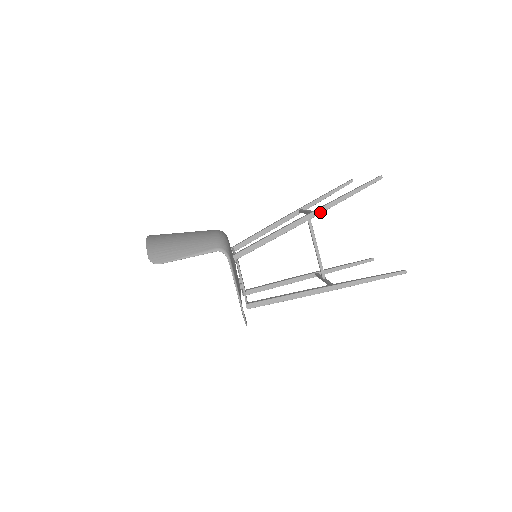
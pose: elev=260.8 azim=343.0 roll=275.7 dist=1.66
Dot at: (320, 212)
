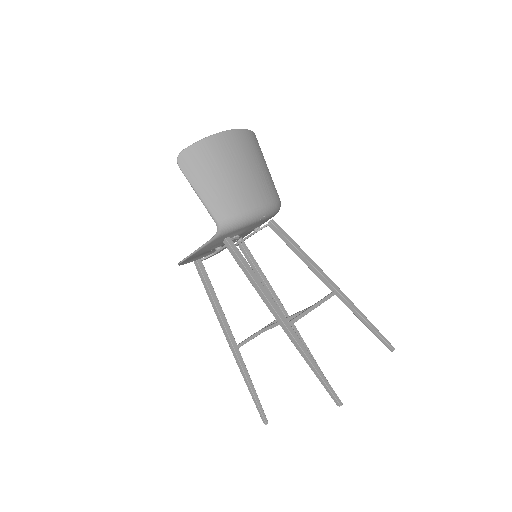
Dot at: (287, 332)
